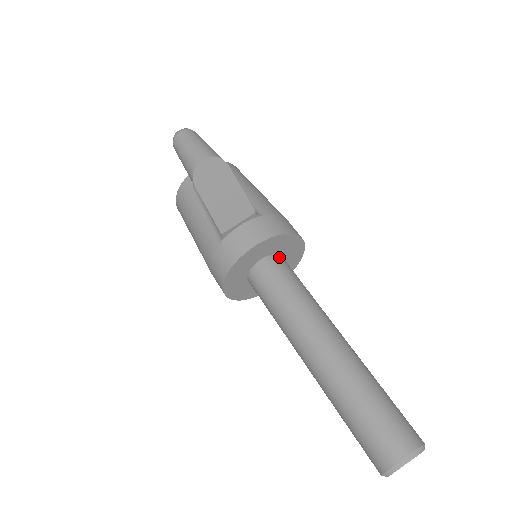
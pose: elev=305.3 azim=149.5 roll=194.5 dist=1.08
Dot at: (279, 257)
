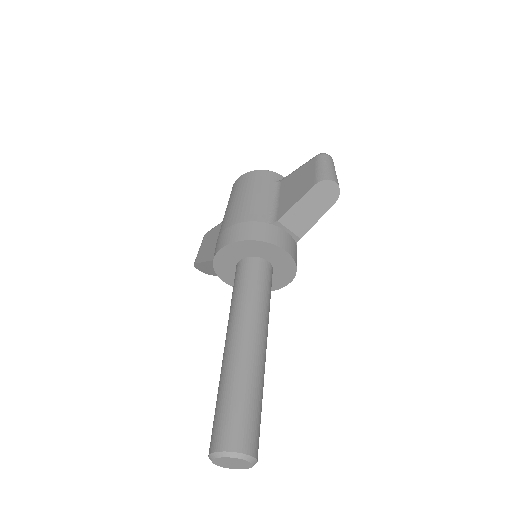
Dot at: (273, 274)
